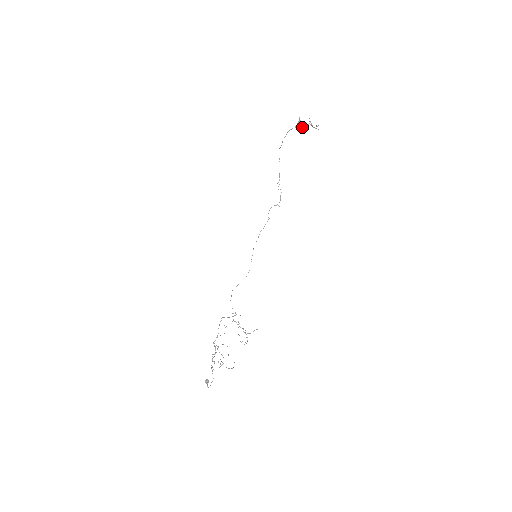
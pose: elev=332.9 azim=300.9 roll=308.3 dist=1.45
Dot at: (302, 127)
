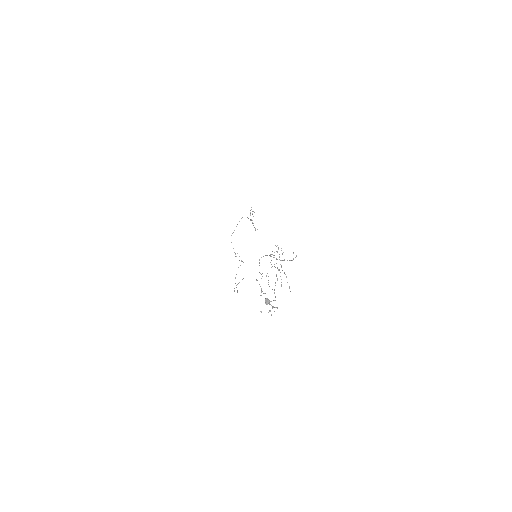
Dot at: (250, 219)
